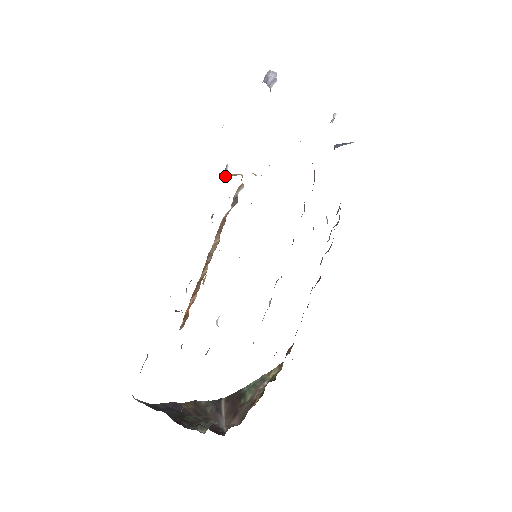
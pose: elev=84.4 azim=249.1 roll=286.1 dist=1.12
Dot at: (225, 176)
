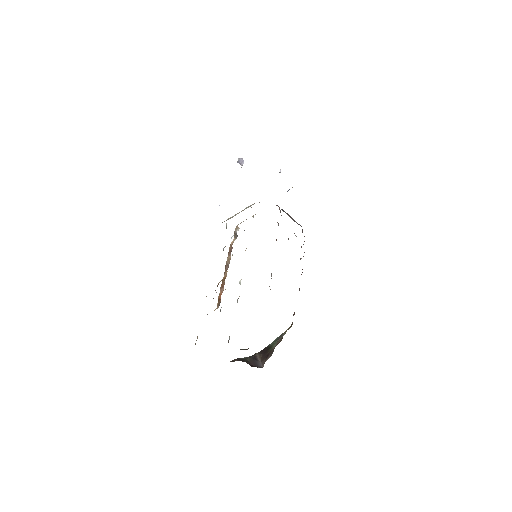
Dot at: occluded
